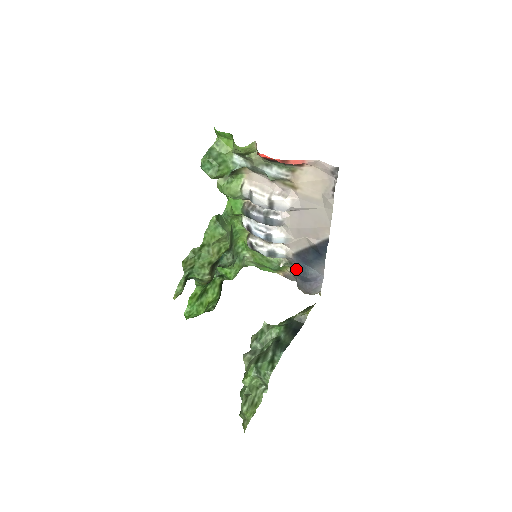
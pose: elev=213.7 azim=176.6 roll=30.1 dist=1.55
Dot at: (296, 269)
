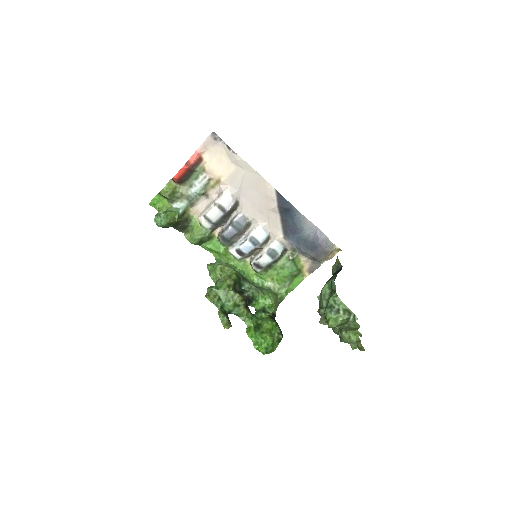
Dot at: (299, 247)
